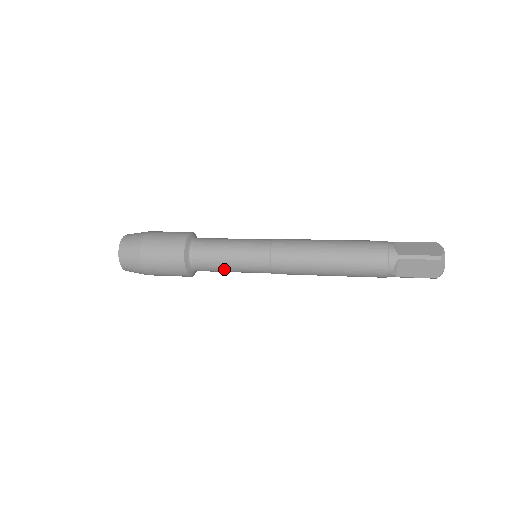
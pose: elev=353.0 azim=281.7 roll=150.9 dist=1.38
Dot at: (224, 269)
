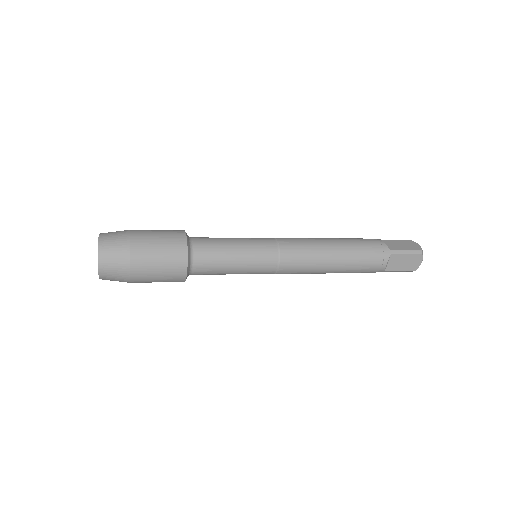
Dot at: (227, 271)
